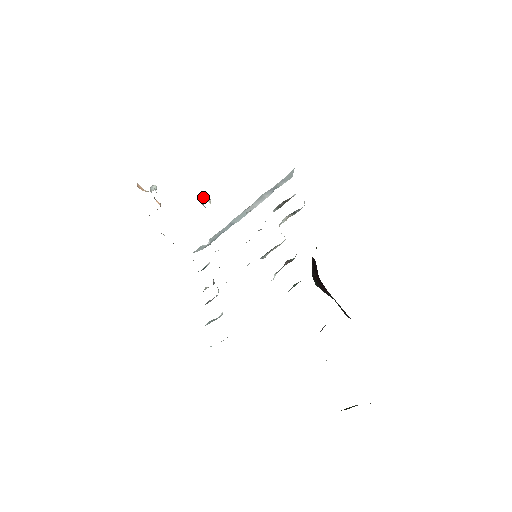
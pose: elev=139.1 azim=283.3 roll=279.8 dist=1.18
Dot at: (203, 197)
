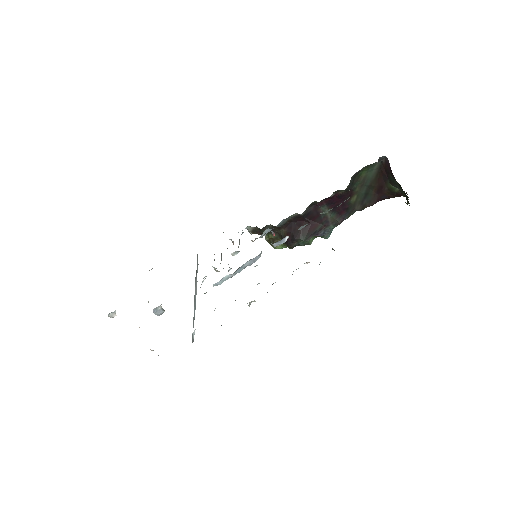
Dot at: (153, 309)
